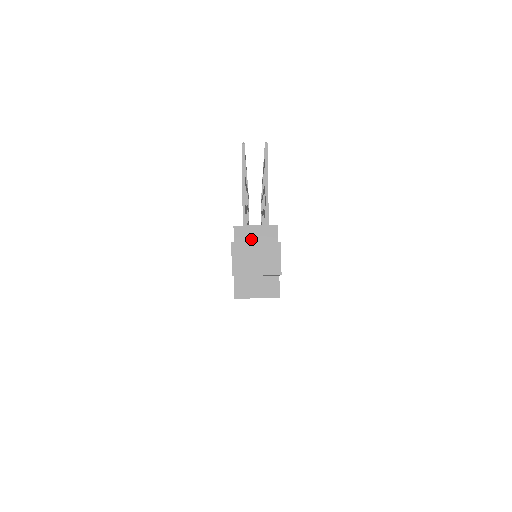
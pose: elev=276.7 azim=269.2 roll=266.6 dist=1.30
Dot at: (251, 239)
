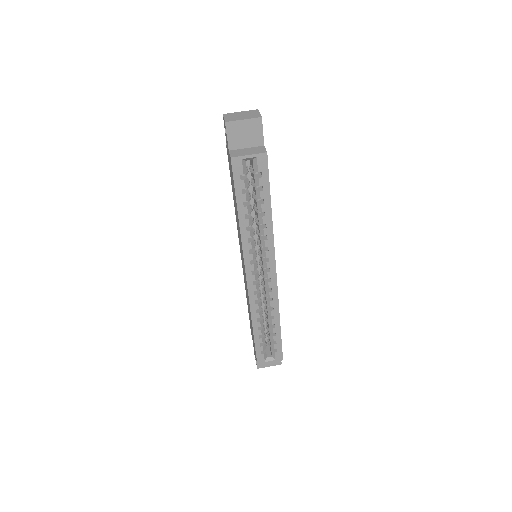
Dot at: occluded
